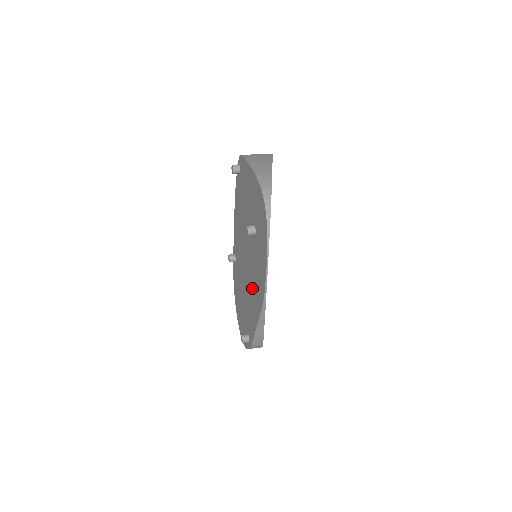
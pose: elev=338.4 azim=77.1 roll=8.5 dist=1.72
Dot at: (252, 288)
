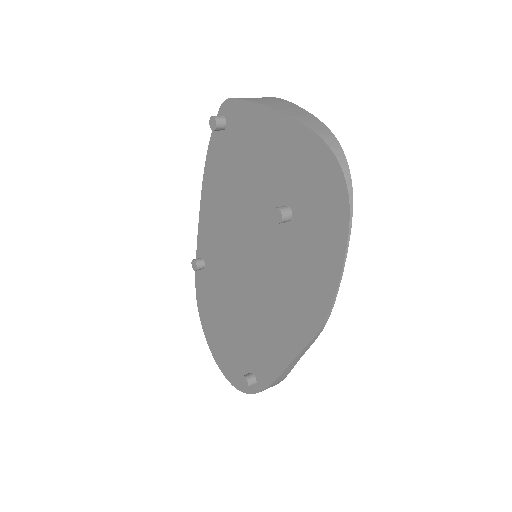
Dot at: (273, 306)
